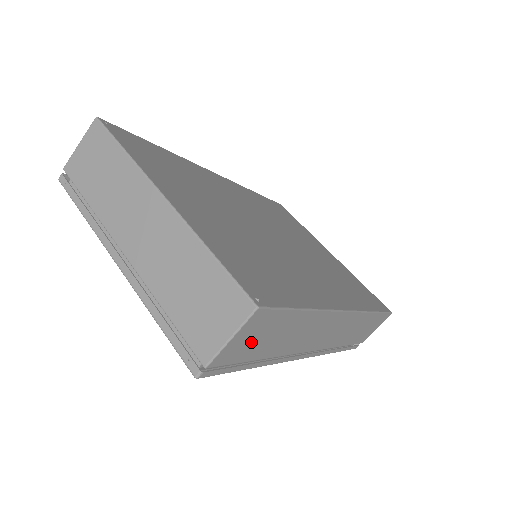
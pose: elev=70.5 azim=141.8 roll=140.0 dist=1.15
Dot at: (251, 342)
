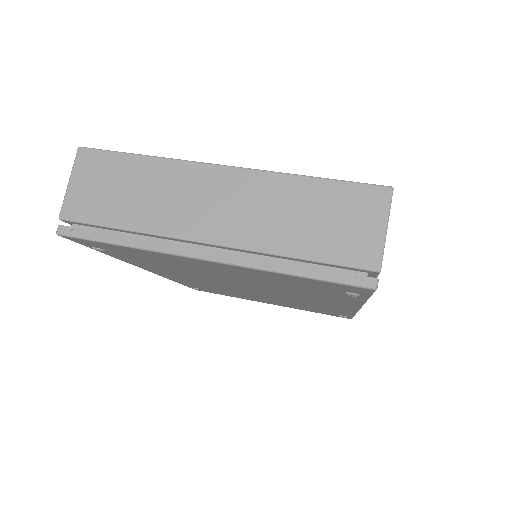
Dot at: occluded
